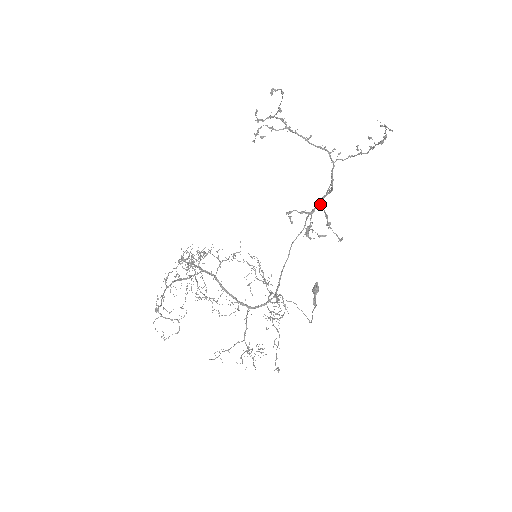
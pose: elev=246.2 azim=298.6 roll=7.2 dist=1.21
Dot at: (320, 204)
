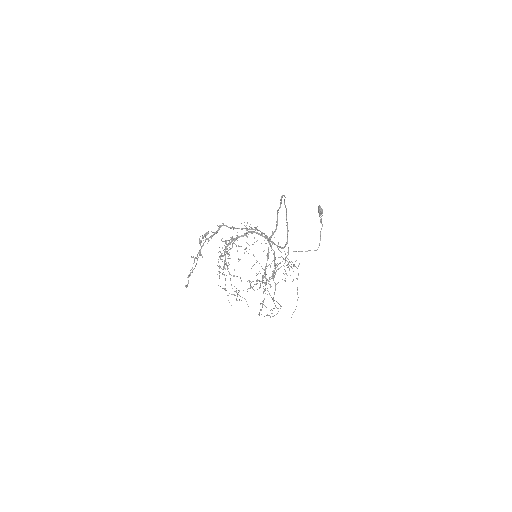
Dot at: (265, 274)
